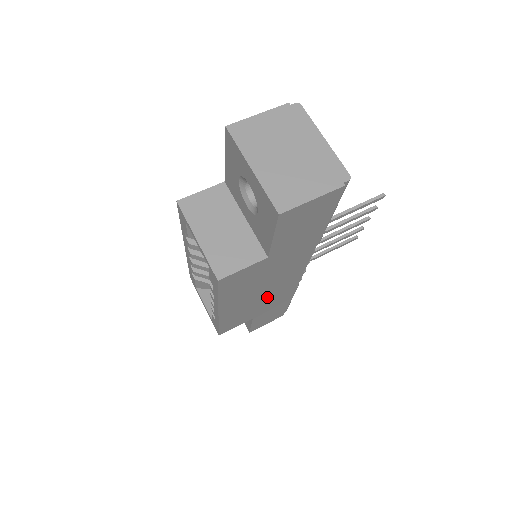
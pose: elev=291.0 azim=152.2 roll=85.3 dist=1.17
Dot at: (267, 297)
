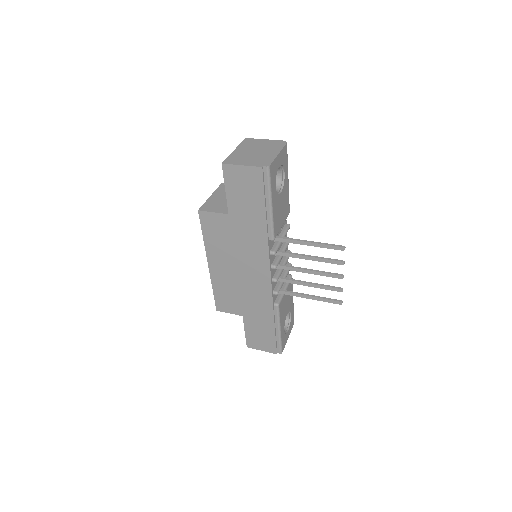
Dot at: (246, 286)
